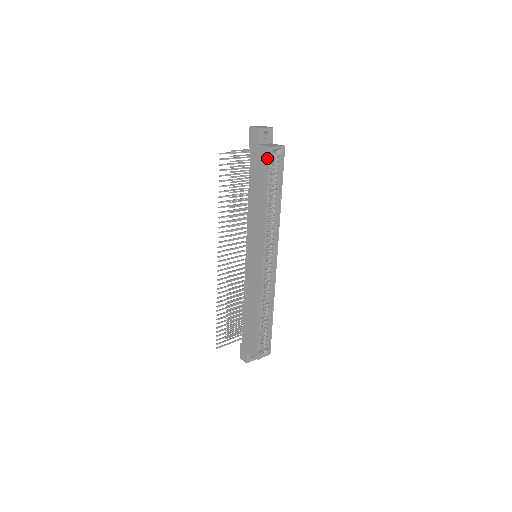
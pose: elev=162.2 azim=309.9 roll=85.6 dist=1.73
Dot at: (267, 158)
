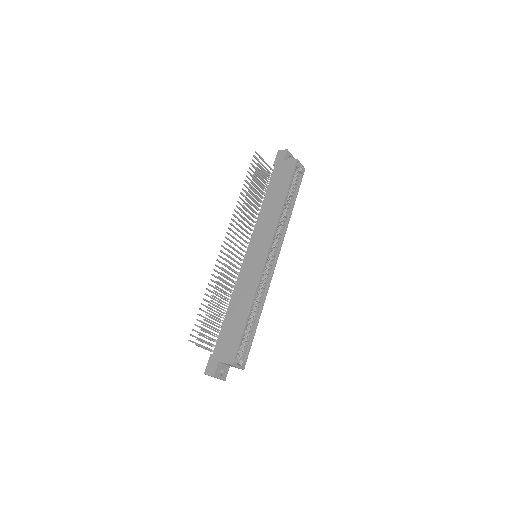
Dot at: (292, 167)
